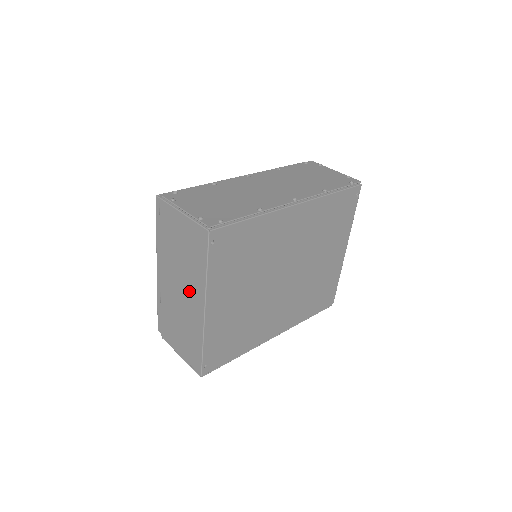
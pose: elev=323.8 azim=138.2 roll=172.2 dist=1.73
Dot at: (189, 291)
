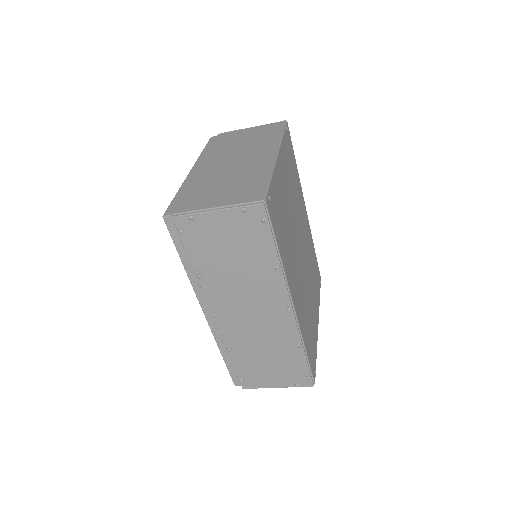
Dot at: (252, 154)
